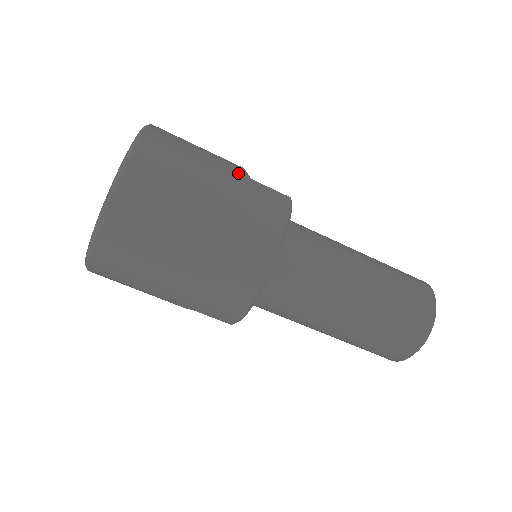
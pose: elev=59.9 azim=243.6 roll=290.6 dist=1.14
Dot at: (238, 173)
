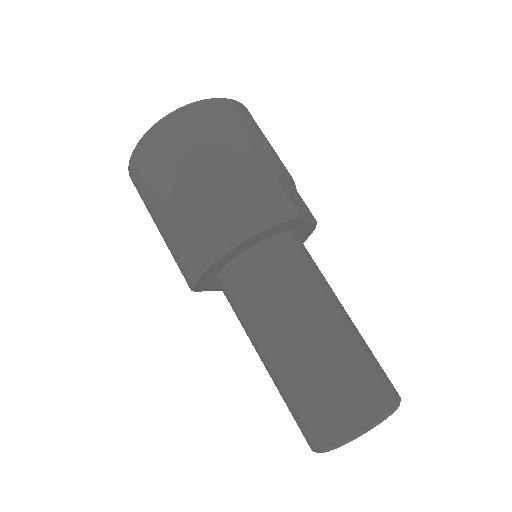
Dot at: (269, 167)
